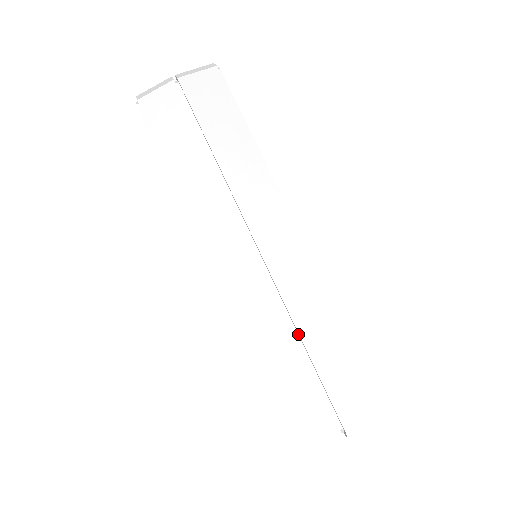
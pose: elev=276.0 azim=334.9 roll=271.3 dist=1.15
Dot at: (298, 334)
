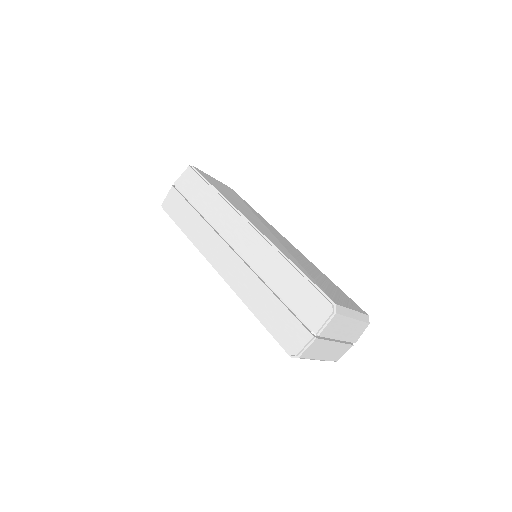
Dot at: (269, 284)
